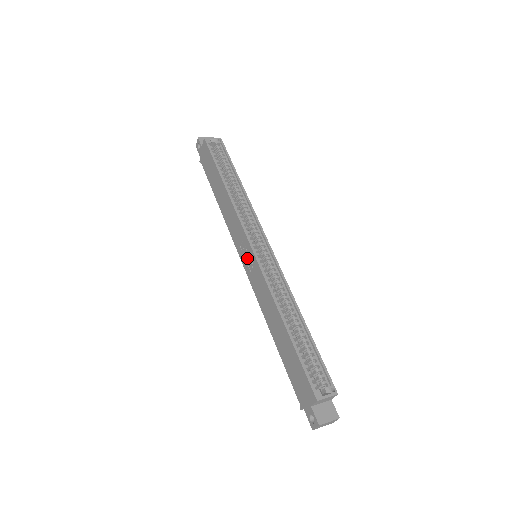
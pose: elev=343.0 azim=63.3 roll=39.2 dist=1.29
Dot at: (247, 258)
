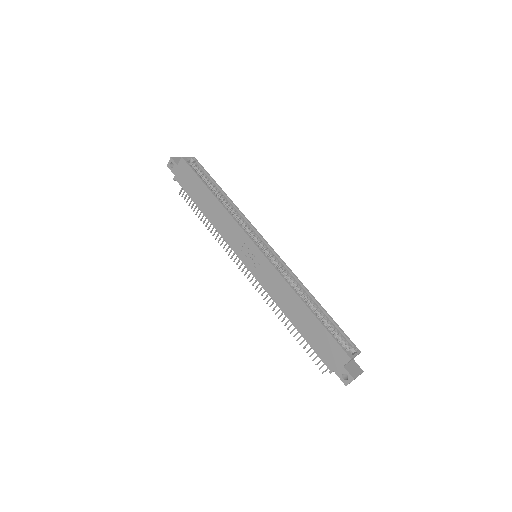
Dot at: (252, 258)
